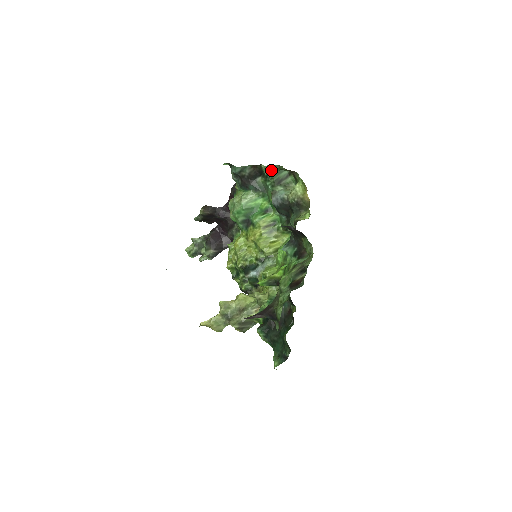
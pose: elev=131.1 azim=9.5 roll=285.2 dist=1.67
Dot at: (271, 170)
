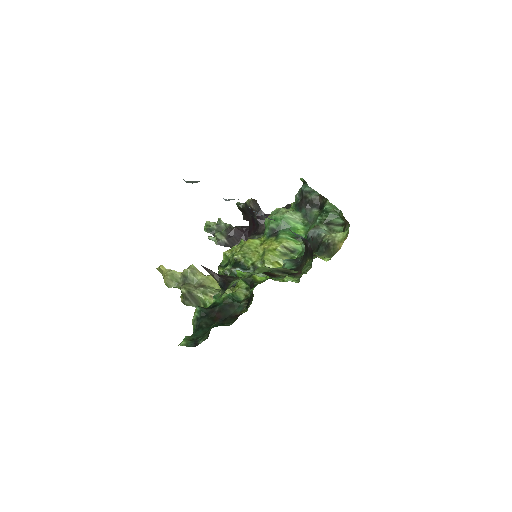
Dot at: (332, 209)
